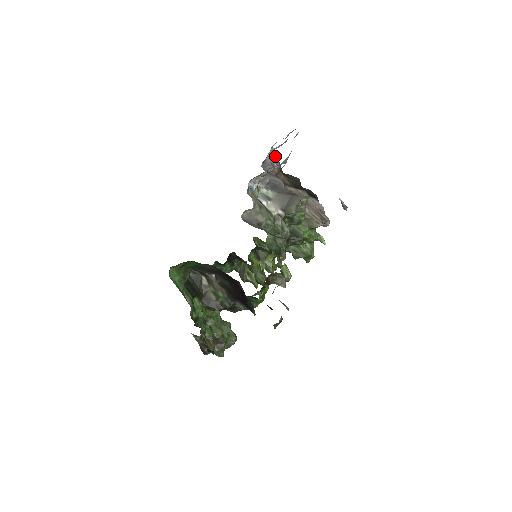
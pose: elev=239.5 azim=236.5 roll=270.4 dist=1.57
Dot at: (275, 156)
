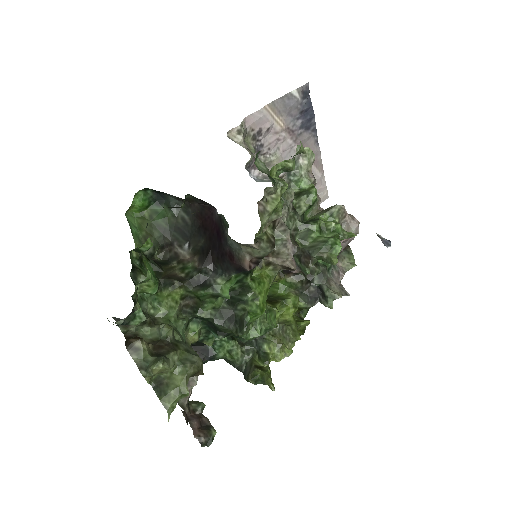
Dot at: occluded
